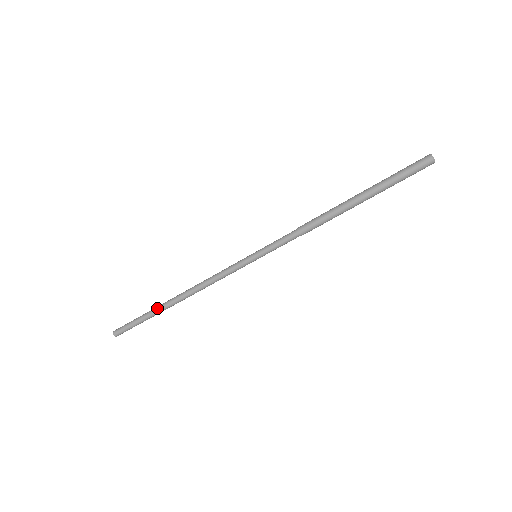
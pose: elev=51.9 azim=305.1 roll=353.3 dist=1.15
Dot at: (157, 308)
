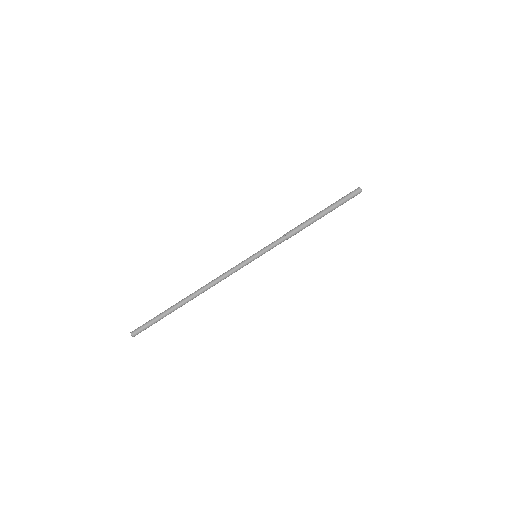
Dot at: (175, 304)
